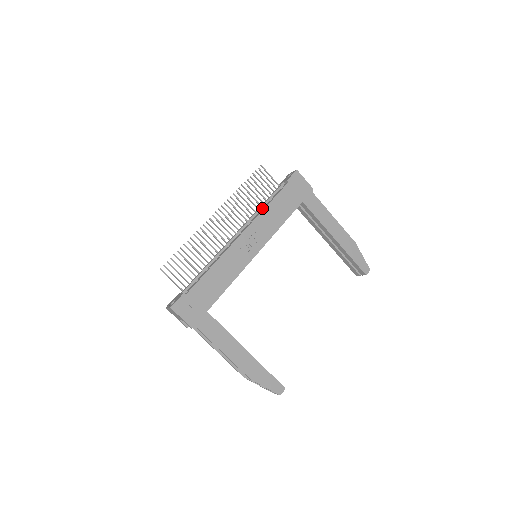
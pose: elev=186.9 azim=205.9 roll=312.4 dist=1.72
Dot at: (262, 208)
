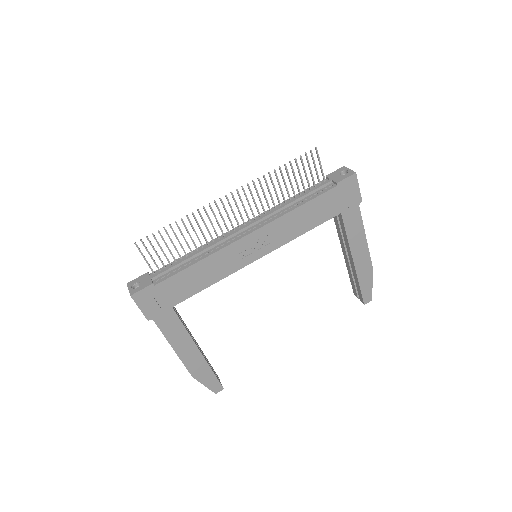
Dot at: (290, 205)
